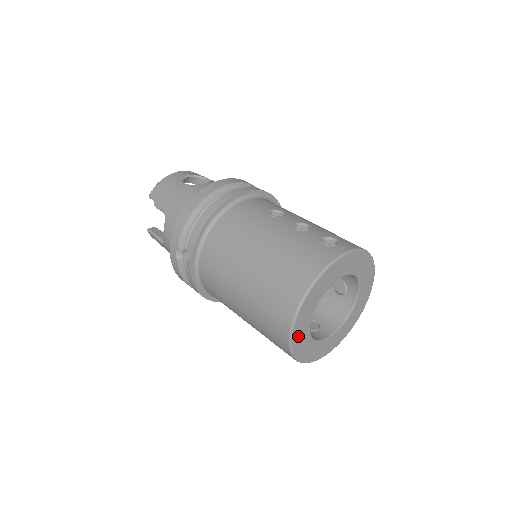
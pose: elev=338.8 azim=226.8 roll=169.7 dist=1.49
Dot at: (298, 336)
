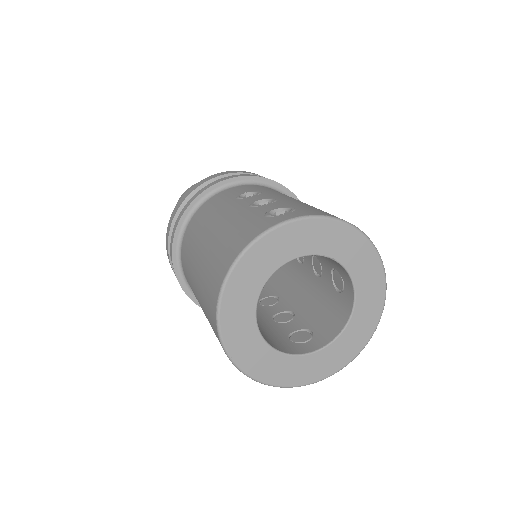
Dot at: (238, 344)
